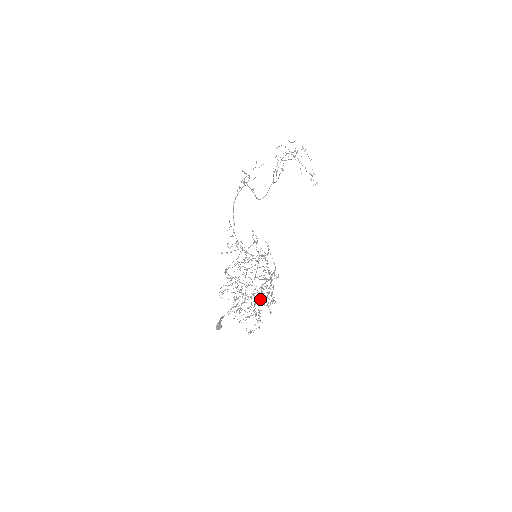
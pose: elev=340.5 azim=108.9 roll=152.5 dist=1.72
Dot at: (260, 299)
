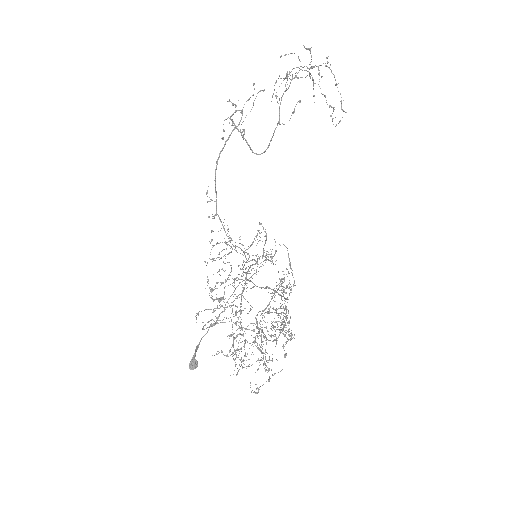
Dot at: (264, 327)
